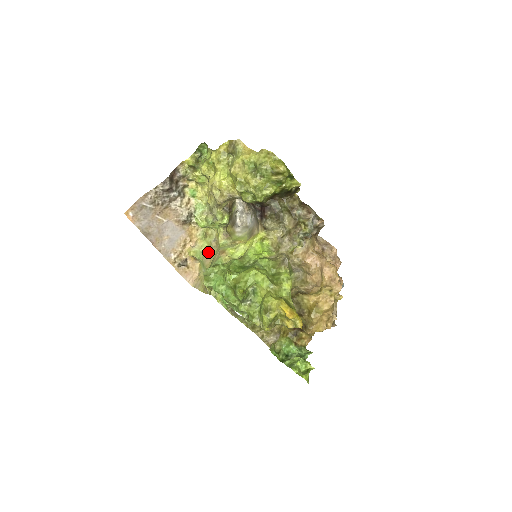
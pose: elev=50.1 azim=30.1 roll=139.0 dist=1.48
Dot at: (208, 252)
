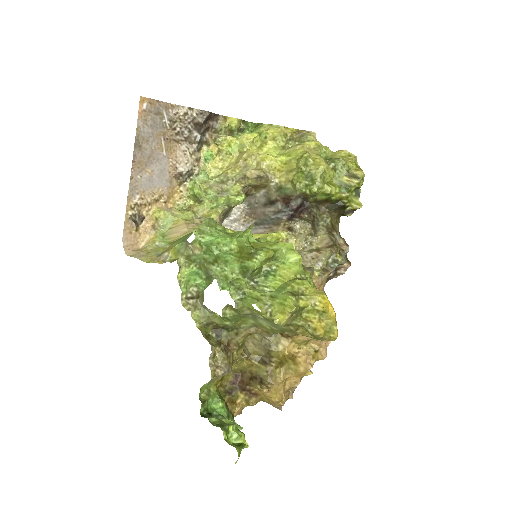
Dot at: (185, 224)
